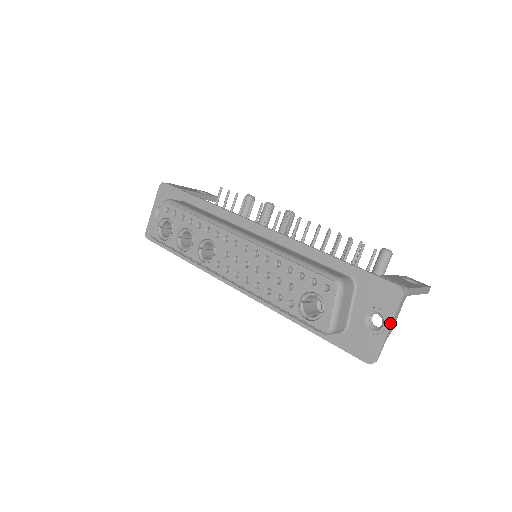
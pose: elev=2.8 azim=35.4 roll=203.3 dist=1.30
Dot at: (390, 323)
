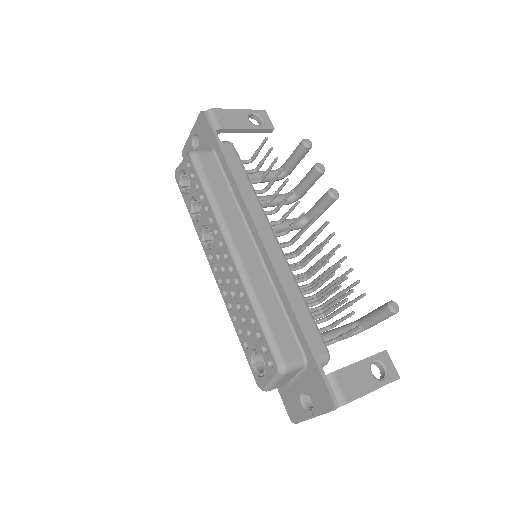
Dot at: (315, 415)
